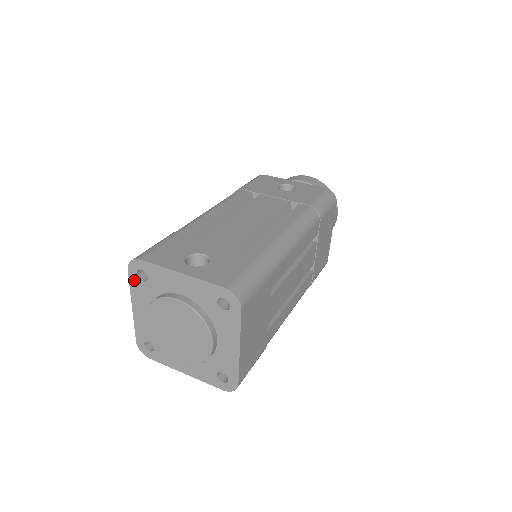
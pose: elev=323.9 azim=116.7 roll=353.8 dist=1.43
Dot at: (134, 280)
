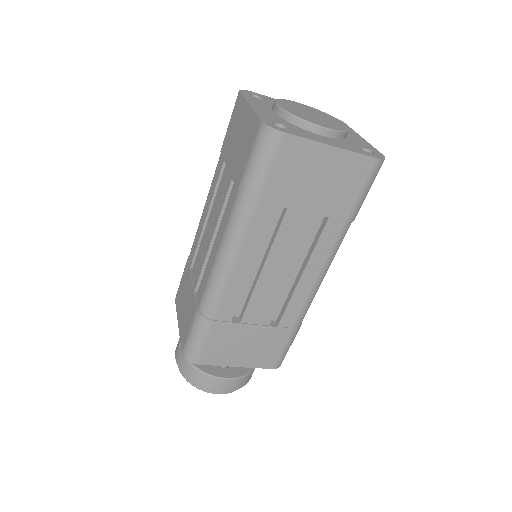
Dot at: (248, 96)
